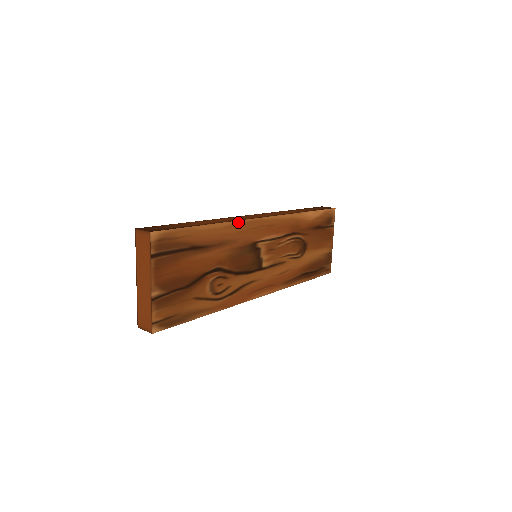
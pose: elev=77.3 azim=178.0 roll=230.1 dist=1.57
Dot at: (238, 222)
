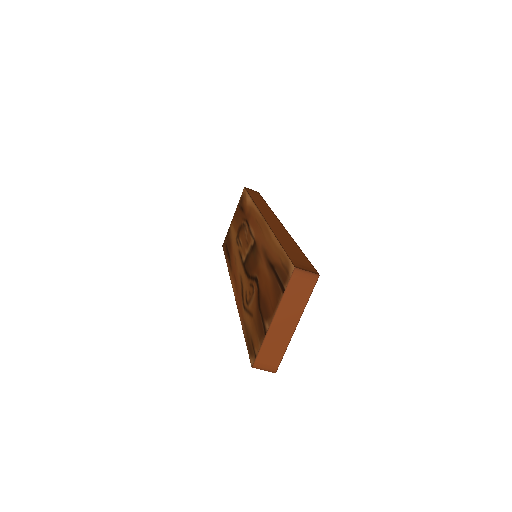
Dot at: occluded
